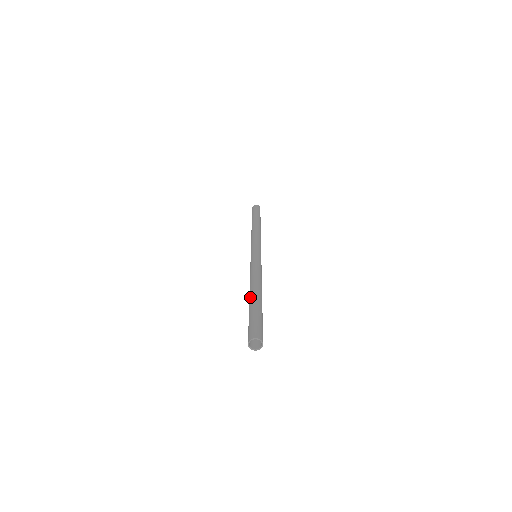
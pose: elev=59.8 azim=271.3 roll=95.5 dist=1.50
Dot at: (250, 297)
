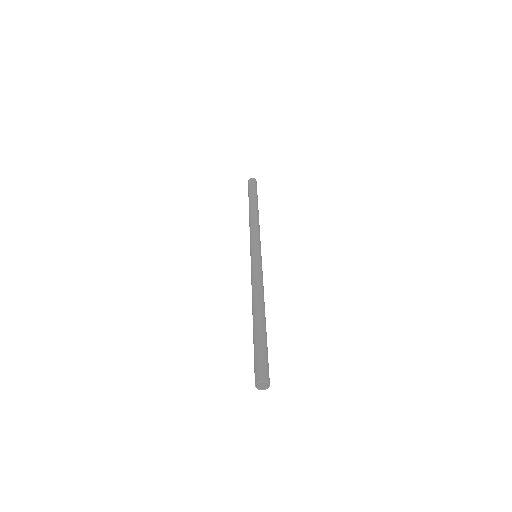
Dot at: (253, 321)
